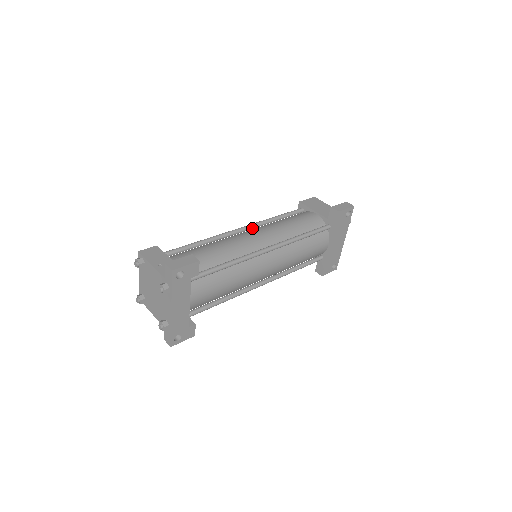
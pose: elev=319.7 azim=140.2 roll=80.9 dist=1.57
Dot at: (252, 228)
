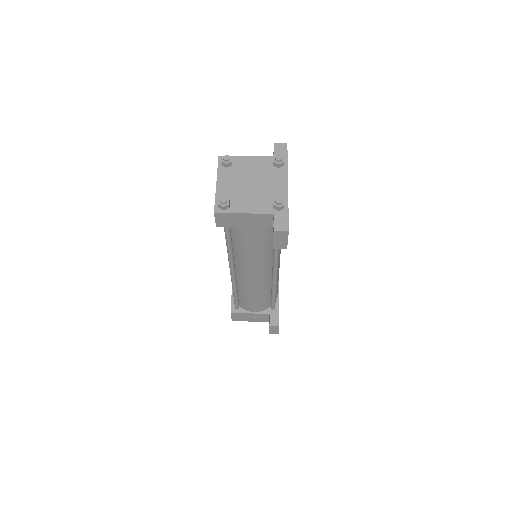
Dot at: occluded
